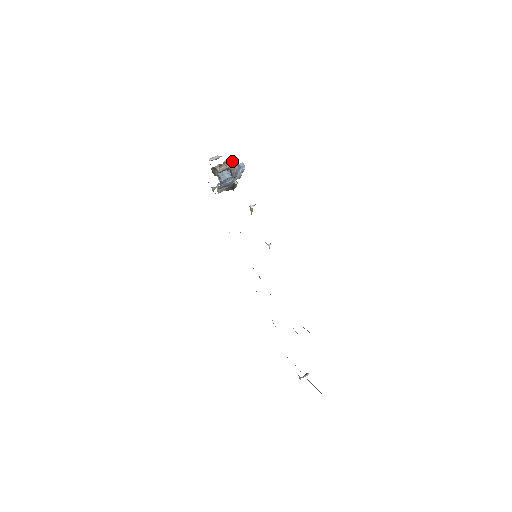
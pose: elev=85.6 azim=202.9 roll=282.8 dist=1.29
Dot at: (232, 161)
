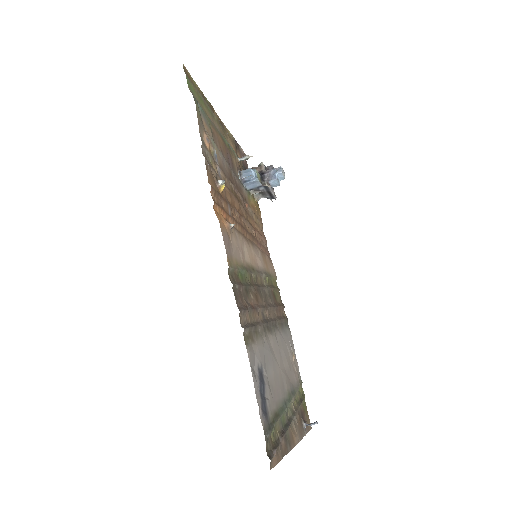
Dot at: (272, 166)
